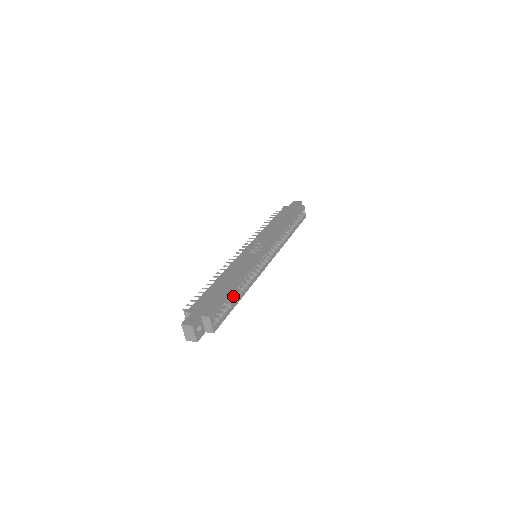
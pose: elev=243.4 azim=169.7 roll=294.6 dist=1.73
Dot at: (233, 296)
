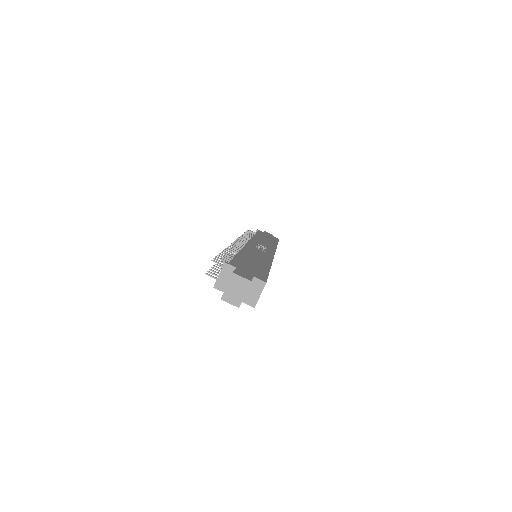
Dot at: occluded
